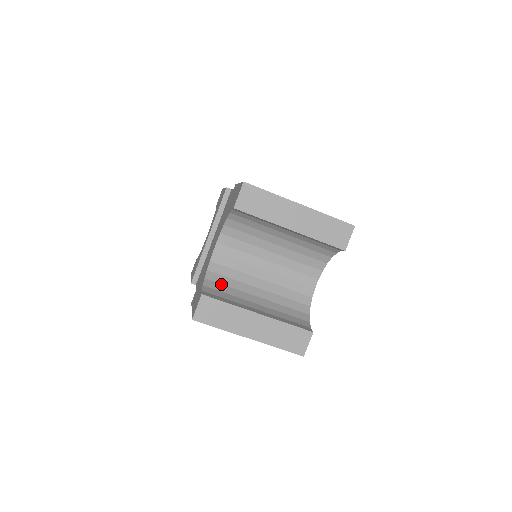
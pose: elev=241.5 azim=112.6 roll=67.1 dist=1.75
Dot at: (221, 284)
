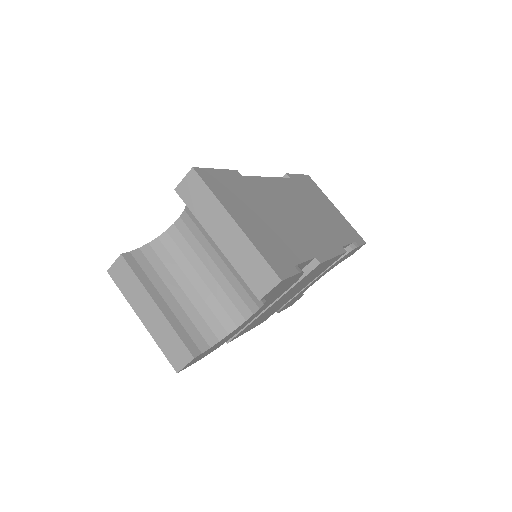
Dot at: (158, 257)
